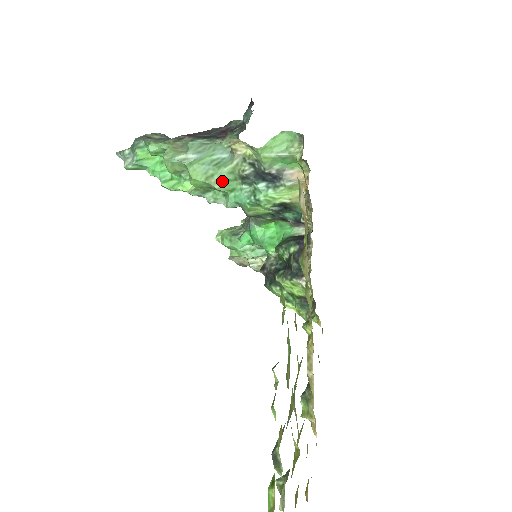
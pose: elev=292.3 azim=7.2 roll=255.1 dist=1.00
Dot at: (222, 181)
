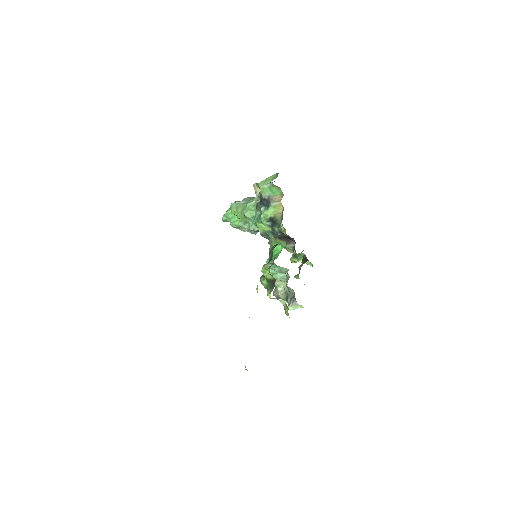
Dot at: (248, 210)
